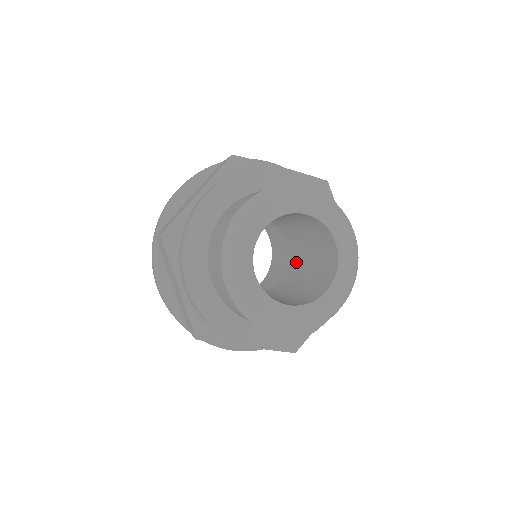
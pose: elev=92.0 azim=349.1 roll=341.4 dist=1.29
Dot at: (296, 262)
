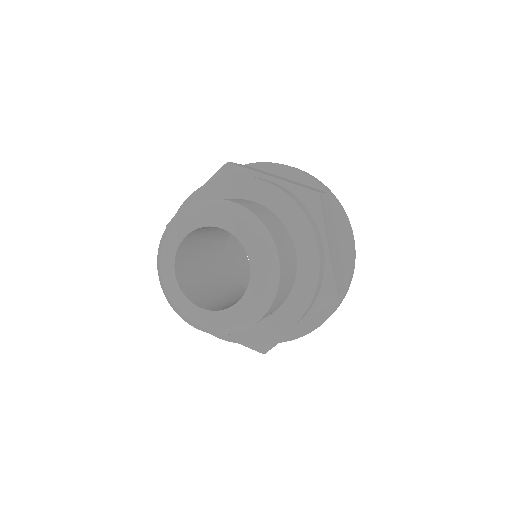
Dot at: occluded
